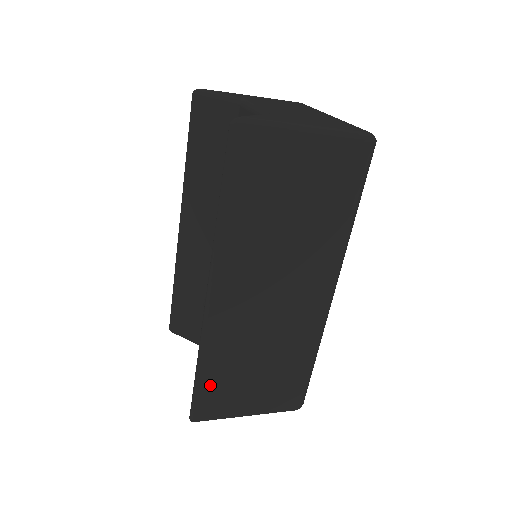
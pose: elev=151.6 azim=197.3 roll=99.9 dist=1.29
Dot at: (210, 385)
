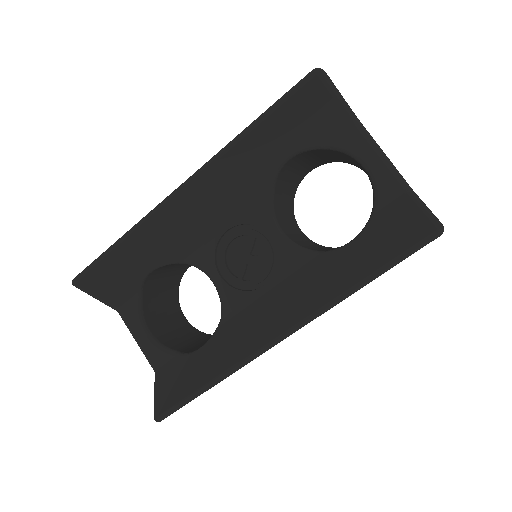
Dot at: occluded
